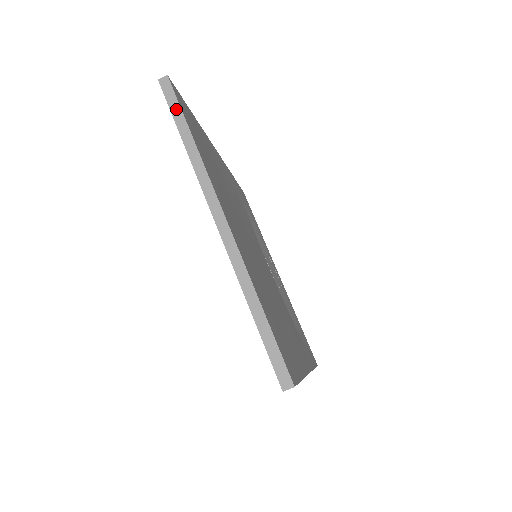
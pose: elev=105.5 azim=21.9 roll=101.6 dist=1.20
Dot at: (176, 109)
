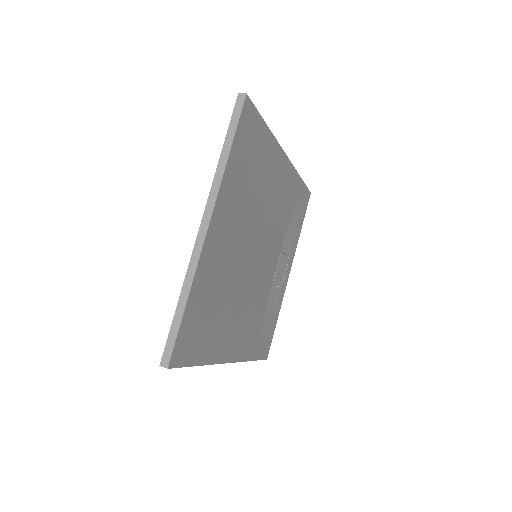
Dot at: (234, 125)
